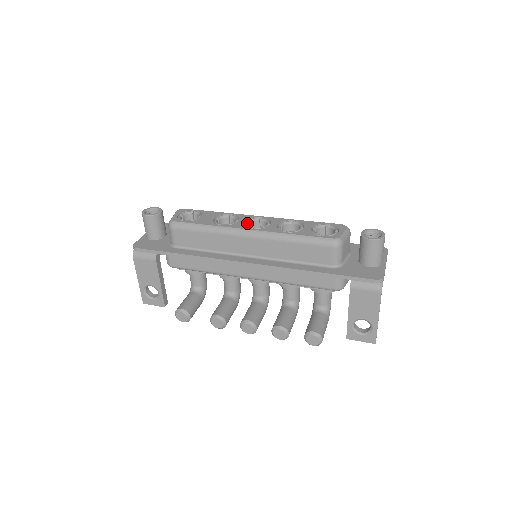
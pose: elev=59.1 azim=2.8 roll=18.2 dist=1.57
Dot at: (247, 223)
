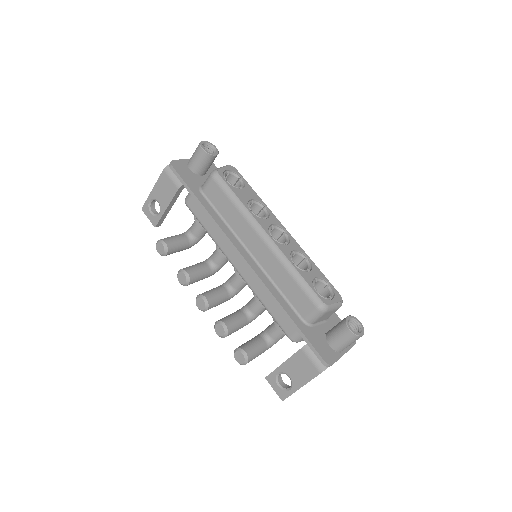
Dot at: (272, 227)
